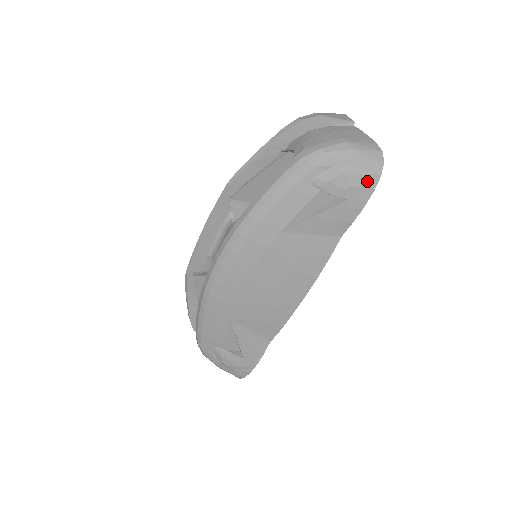
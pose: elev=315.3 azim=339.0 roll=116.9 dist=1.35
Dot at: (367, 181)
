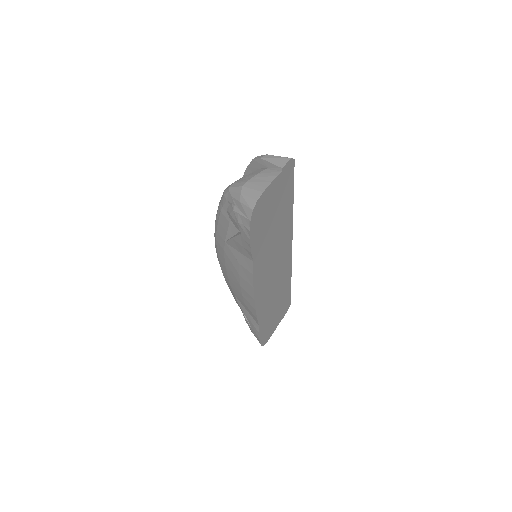
Dot at: (245, 222)
